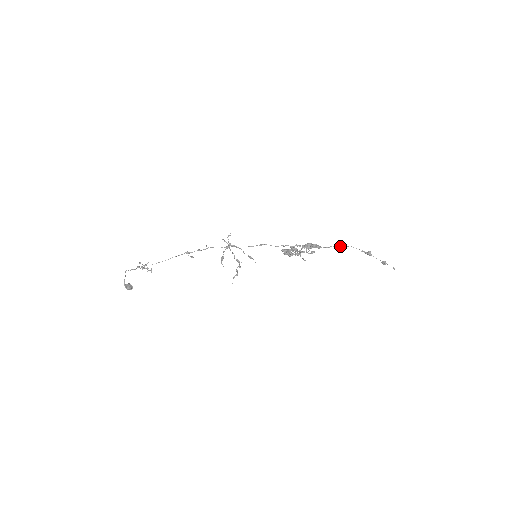
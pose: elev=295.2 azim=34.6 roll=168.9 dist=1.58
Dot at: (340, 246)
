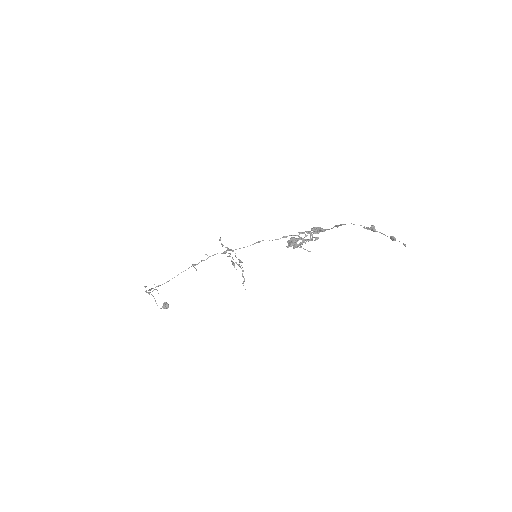
Dot at: (340, 225)
